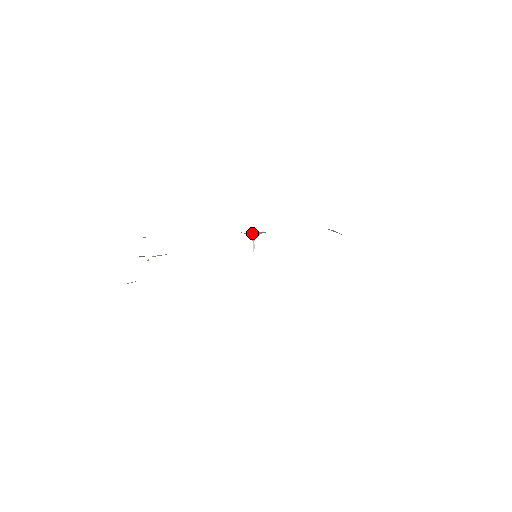
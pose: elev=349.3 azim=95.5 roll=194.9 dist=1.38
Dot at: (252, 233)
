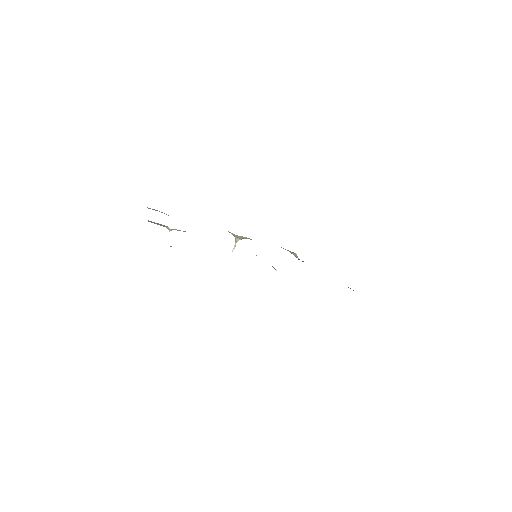
Dot at: (240, 236)
